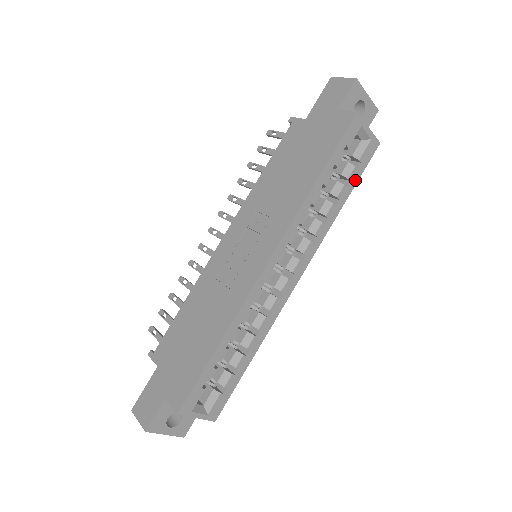
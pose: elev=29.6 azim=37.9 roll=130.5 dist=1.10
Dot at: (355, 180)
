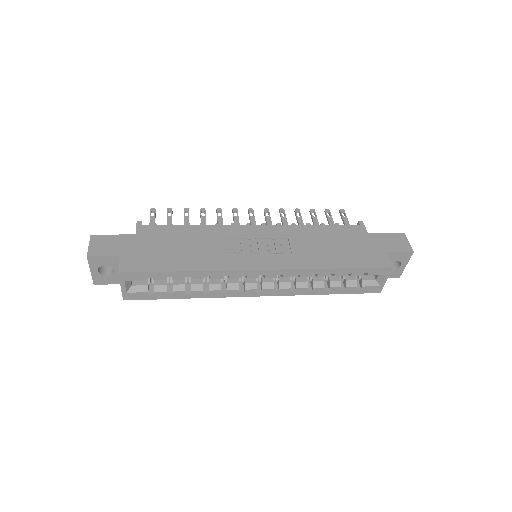
Dot at: (347, 292)
